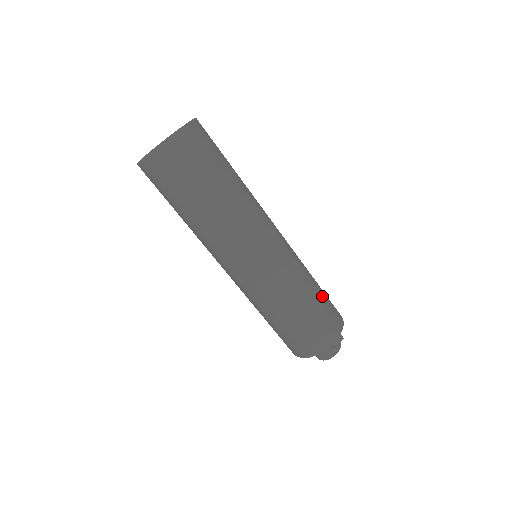
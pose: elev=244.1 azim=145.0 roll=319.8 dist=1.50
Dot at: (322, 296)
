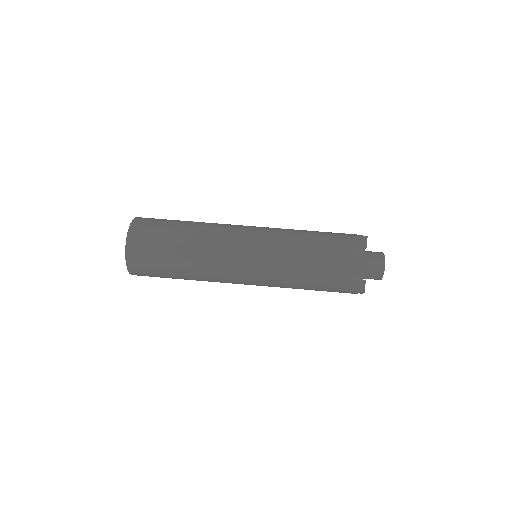
Dot at: occluded
